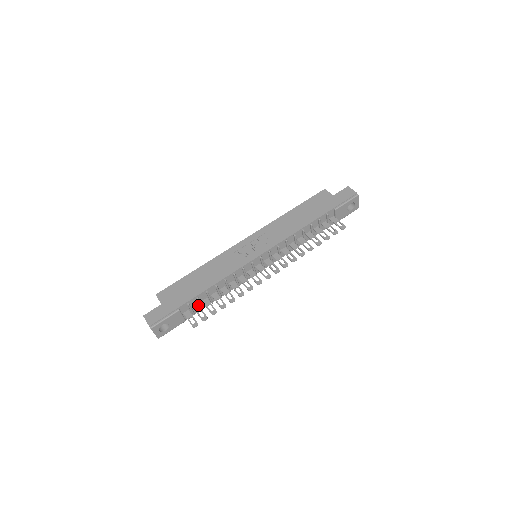
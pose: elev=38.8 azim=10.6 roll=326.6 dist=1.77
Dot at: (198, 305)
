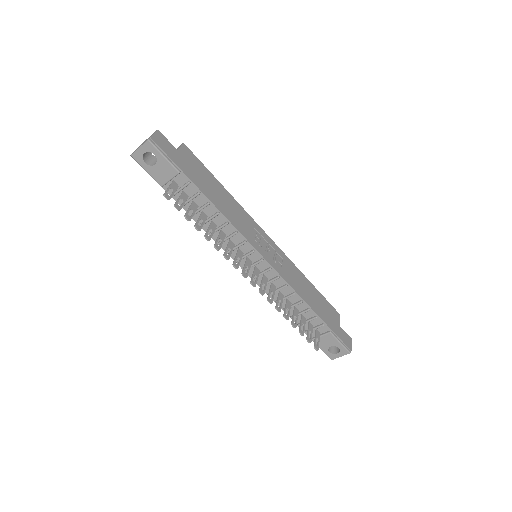
Dot at: (188, 197)
